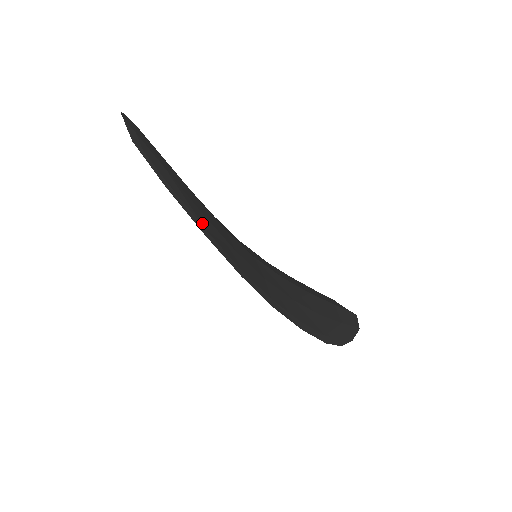
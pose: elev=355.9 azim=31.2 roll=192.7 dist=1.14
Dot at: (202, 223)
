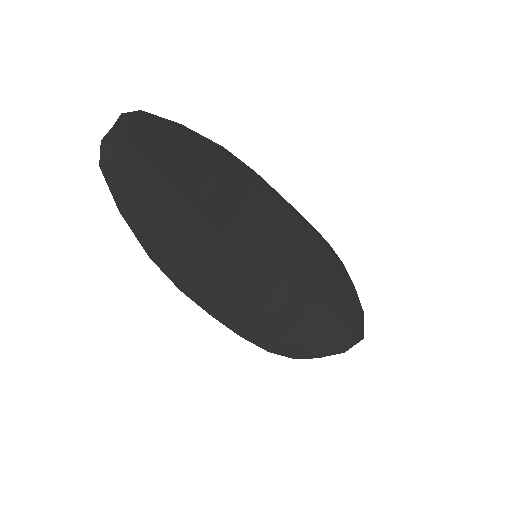
Dot at: (155, 243)
